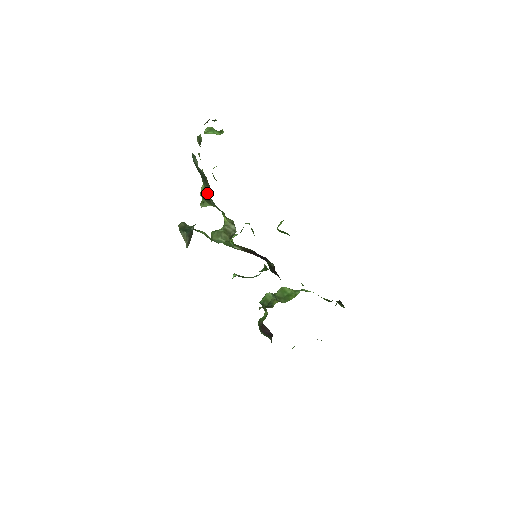
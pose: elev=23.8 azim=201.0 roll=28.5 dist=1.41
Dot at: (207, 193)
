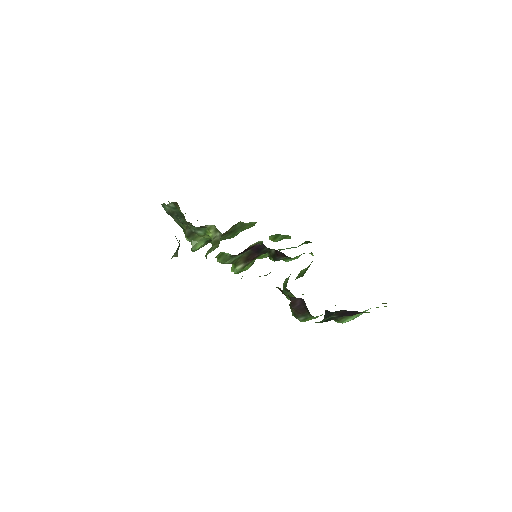
Dot at: occluded
